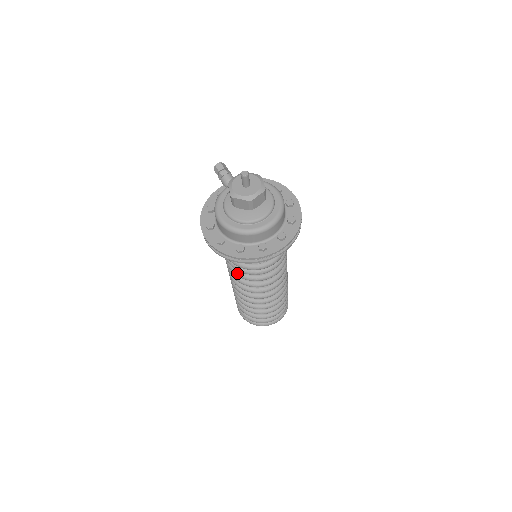
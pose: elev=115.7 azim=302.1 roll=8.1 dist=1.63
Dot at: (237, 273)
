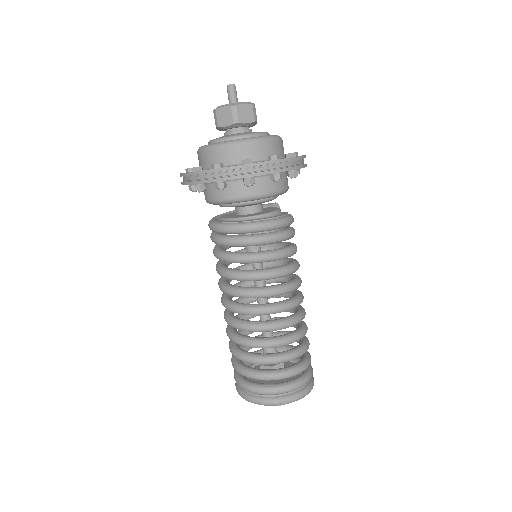
Dot at: (223, 254)
